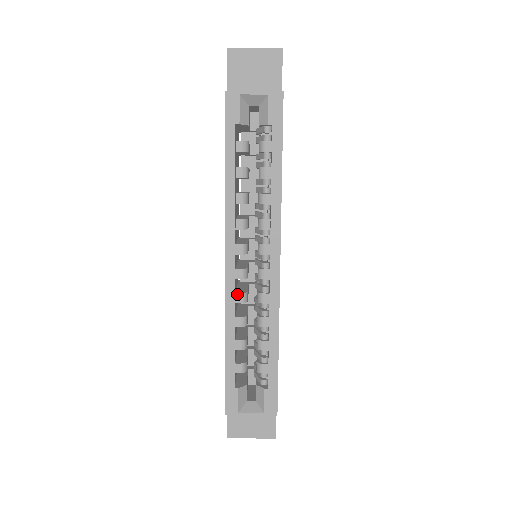
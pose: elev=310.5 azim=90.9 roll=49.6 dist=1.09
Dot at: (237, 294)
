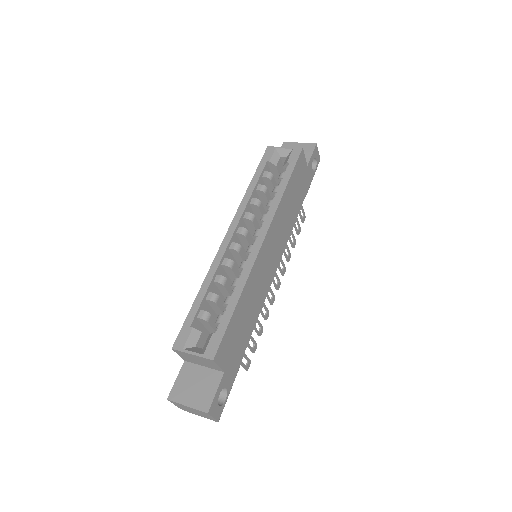
Dot at: (225, 259)
